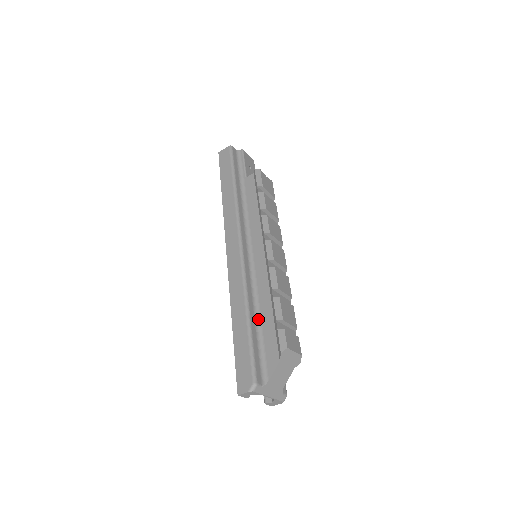
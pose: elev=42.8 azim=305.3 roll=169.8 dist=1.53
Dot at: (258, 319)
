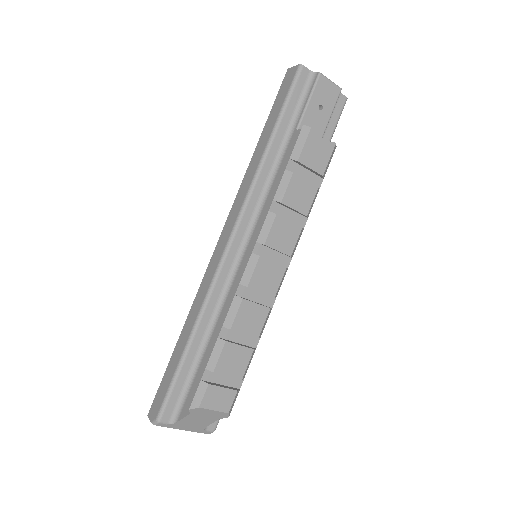
Dot at: (204, 347)
